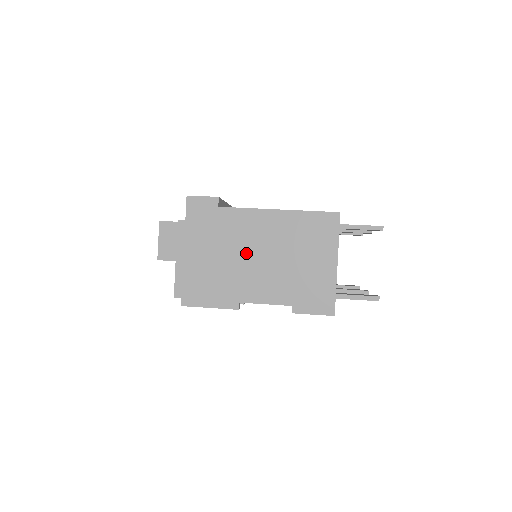
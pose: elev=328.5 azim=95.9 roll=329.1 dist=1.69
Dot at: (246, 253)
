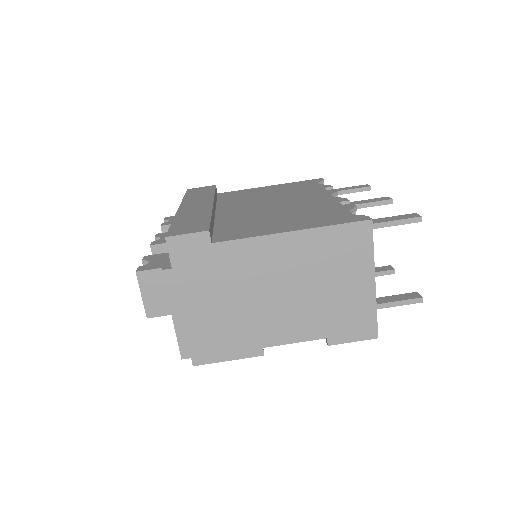
Dot at: (260, 292)
